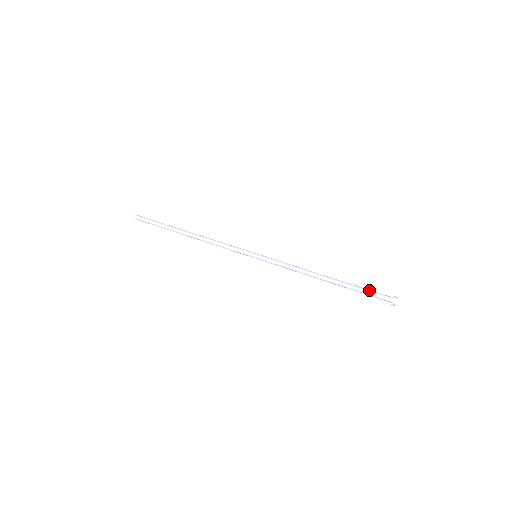
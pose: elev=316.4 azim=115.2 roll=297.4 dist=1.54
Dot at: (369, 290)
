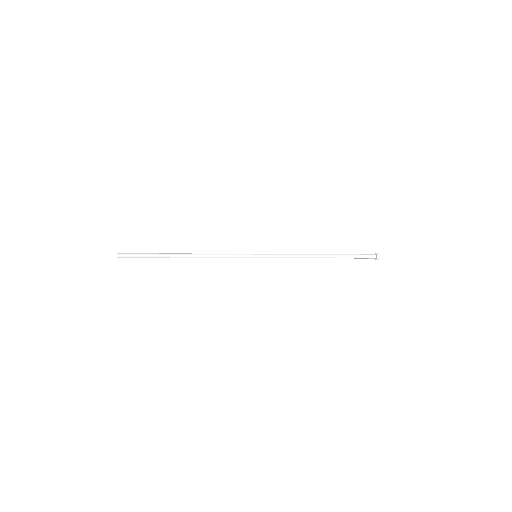
Dot at: (357, 254)
